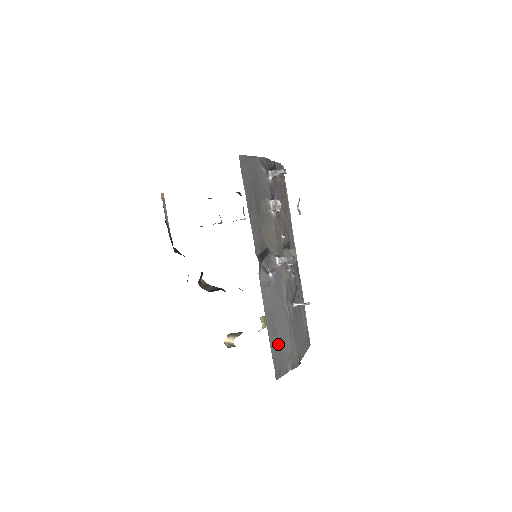
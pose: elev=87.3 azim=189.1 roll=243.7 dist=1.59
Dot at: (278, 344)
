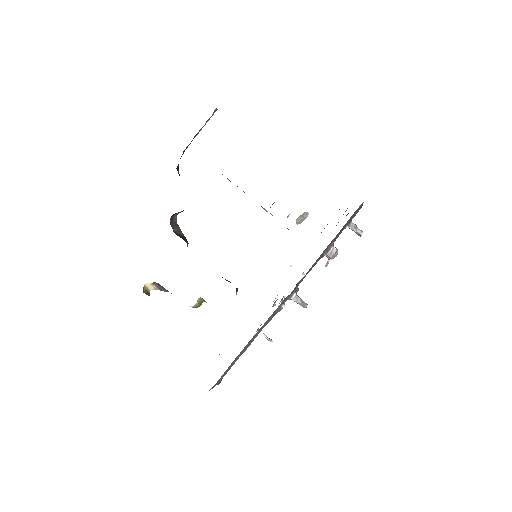
Dot at: occluded
